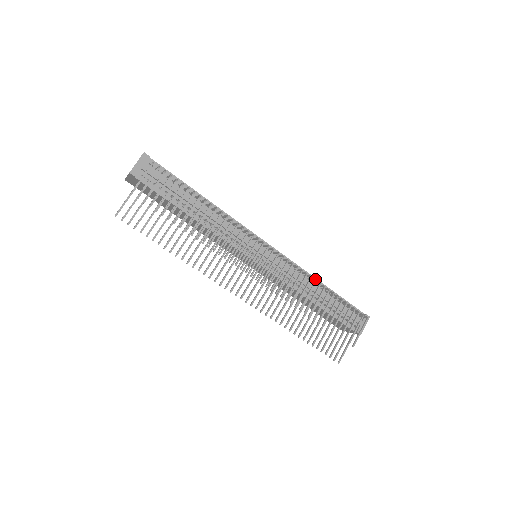
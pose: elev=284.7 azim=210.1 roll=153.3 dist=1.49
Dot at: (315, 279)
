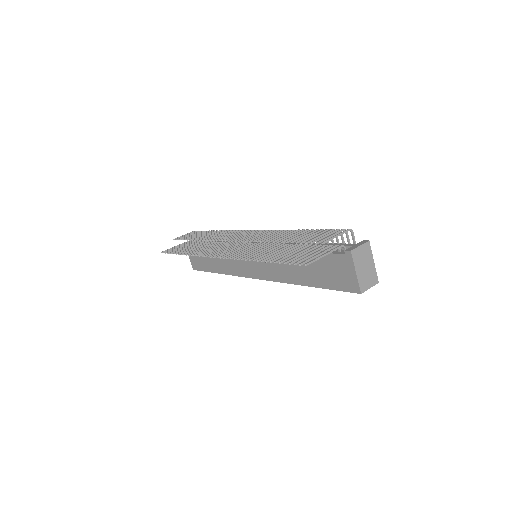
Dot at: occluded
